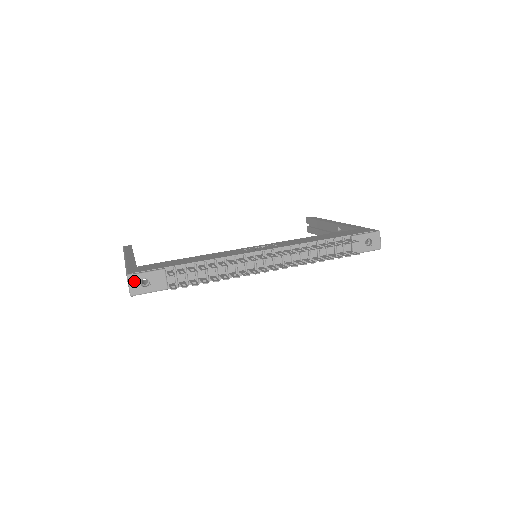
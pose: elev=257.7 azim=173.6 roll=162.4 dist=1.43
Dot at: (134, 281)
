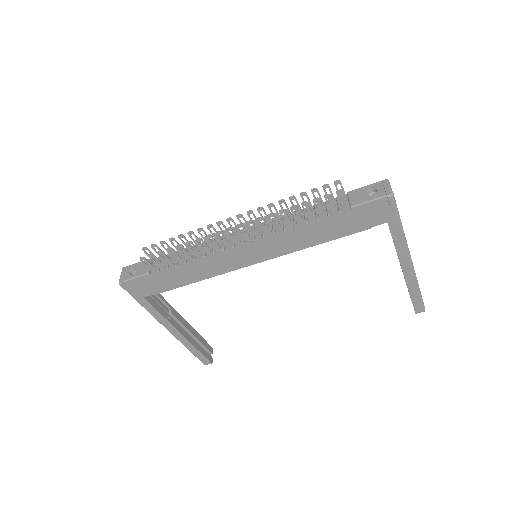
Dot at: (125, 271)
